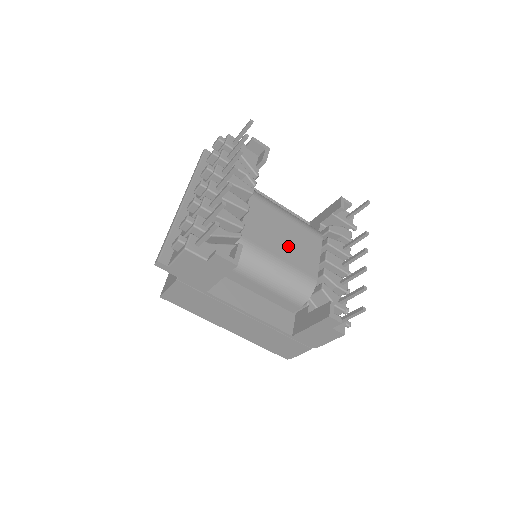
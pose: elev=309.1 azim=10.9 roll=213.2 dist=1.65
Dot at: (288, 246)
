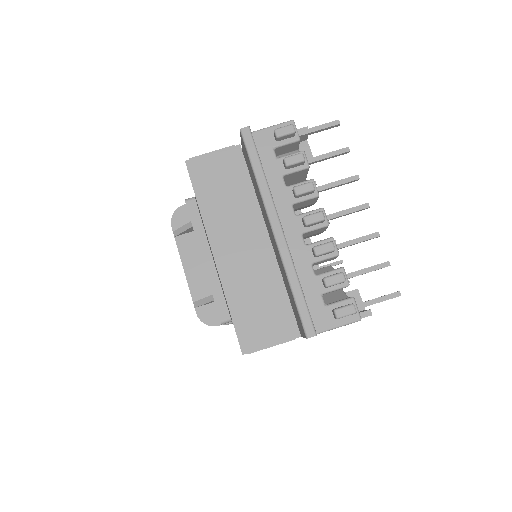
Dot at: occluded
